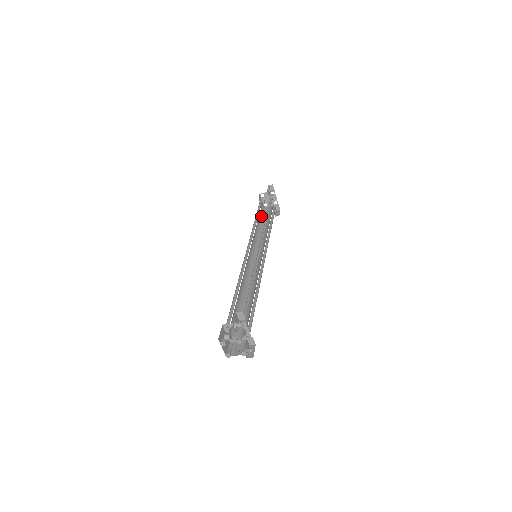
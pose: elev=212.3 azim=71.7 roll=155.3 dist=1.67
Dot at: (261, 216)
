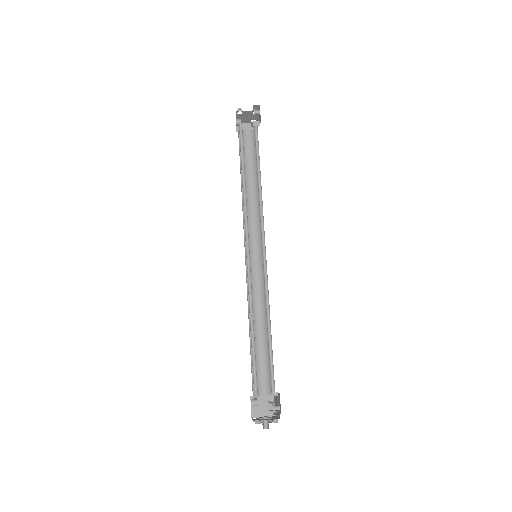
Dot at: occluded
